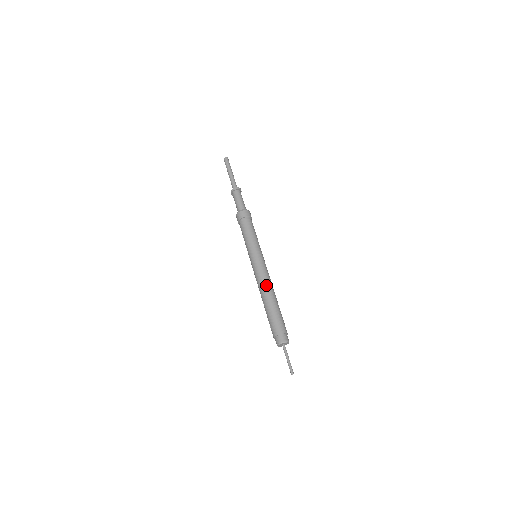
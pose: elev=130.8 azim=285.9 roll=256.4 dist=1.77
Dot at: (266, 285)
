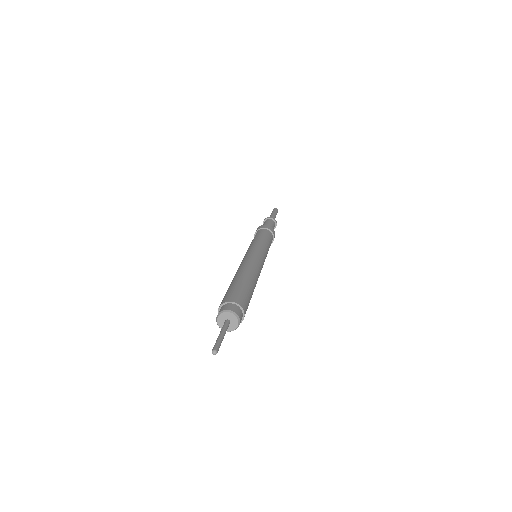
Dot at: (247, 265)
